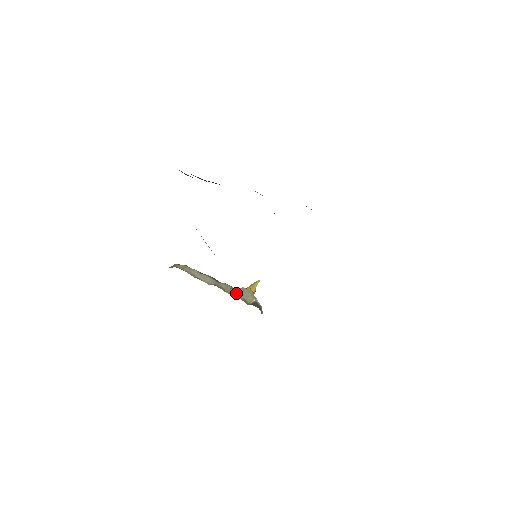
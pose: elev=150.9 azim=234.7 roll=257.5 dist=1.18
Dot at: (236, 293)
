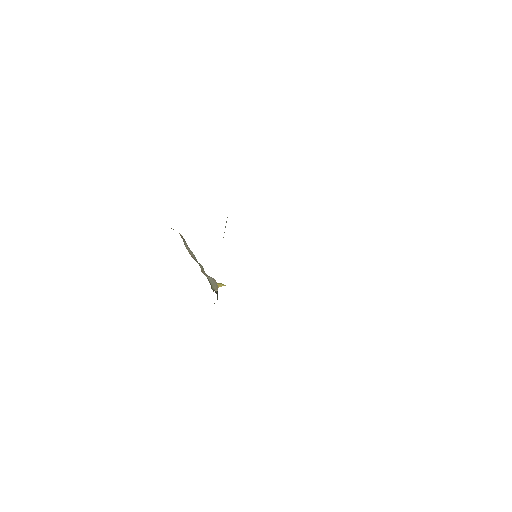
Dot at: (207, 277)
